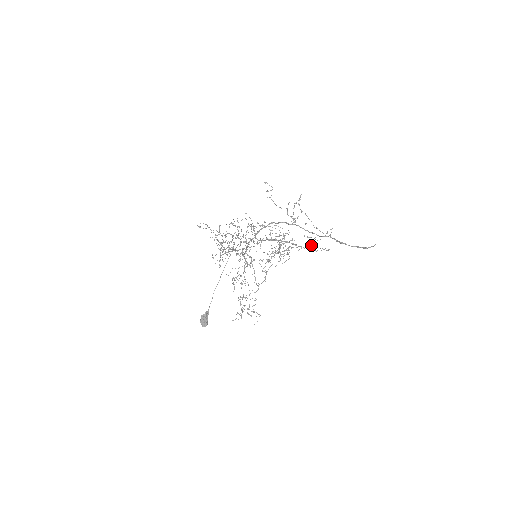
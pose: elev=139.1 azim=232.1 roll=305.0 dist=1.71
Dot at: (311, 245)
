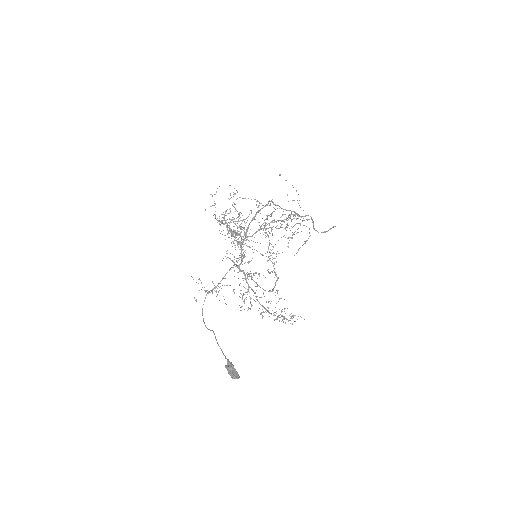
Dot at: occluded
